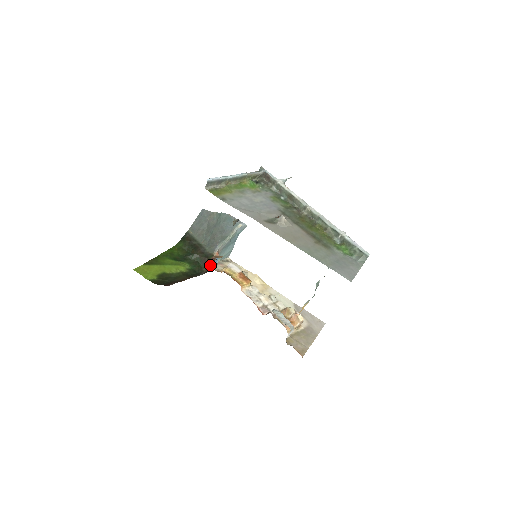
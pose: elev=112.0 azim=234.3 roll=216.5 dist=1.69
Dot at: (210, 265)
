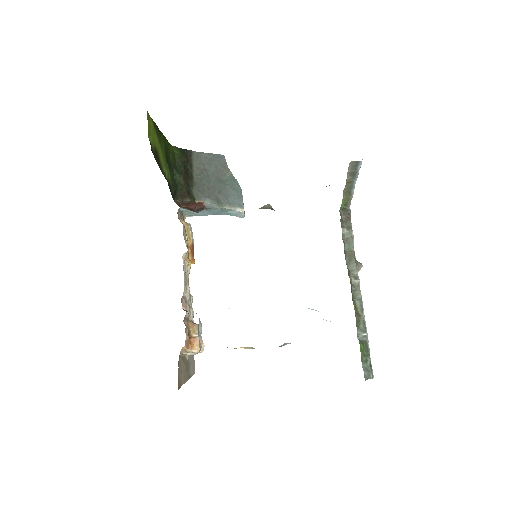
Dot at: (186, 204)
